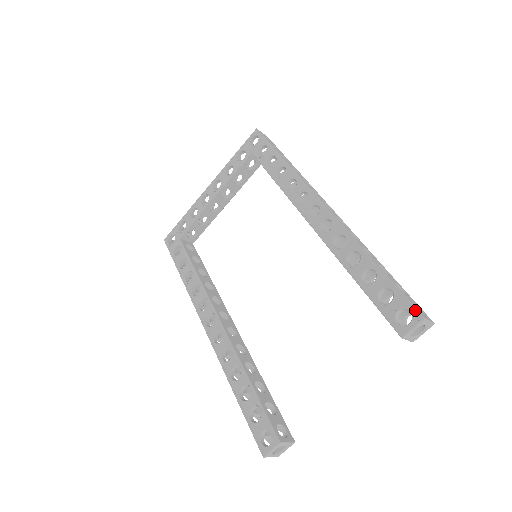
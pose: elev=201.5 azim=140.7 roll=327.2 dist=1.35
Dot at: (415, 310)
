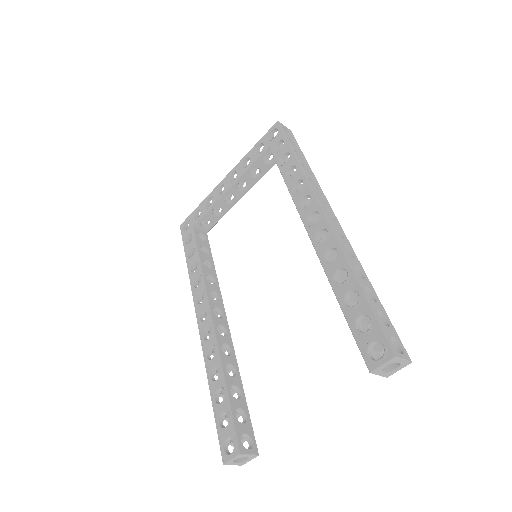
Dot at: (388, 345)
